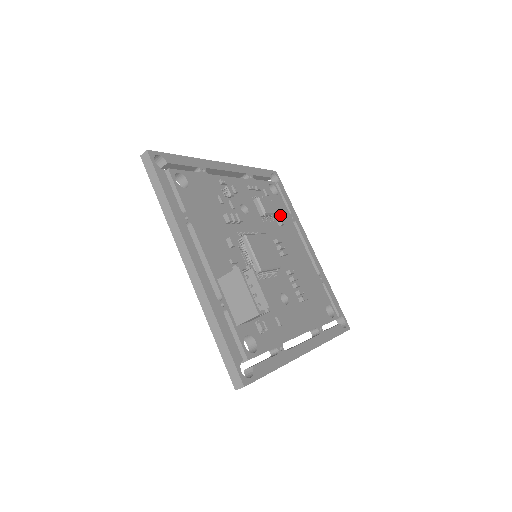
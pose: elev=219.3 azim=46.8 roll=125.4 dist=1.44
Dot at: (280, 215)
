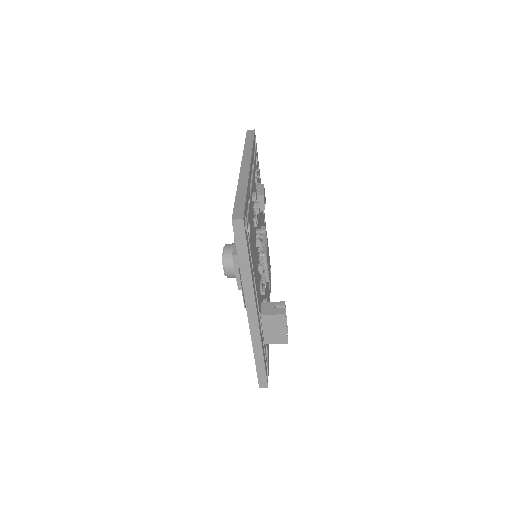
Dot at: occluded
